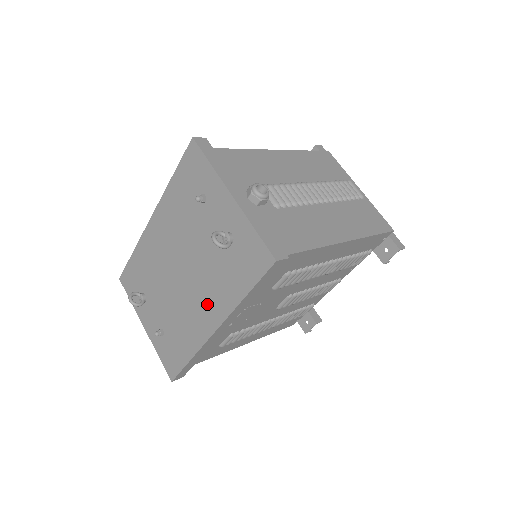
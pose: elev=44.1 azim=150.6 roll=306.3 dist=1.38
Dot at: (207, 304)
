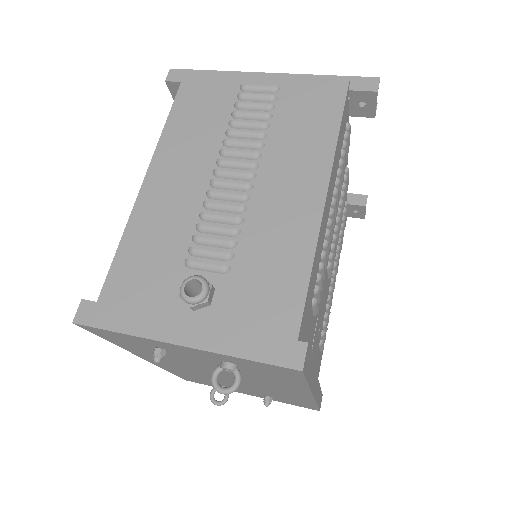
Dot at: (280, 389)
